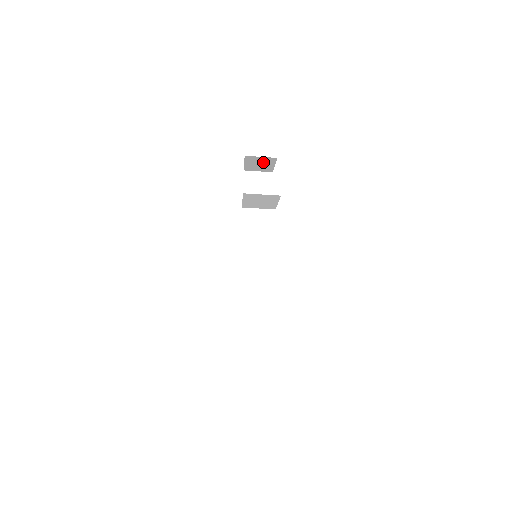
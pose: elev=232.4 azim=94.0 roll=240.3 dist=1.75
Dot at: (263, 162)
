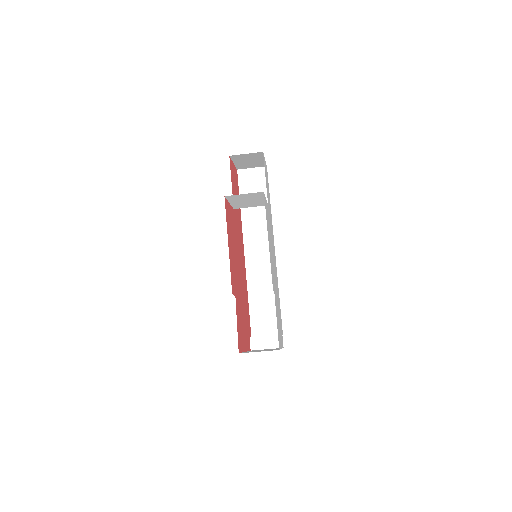
Dot at: (251, 158)
